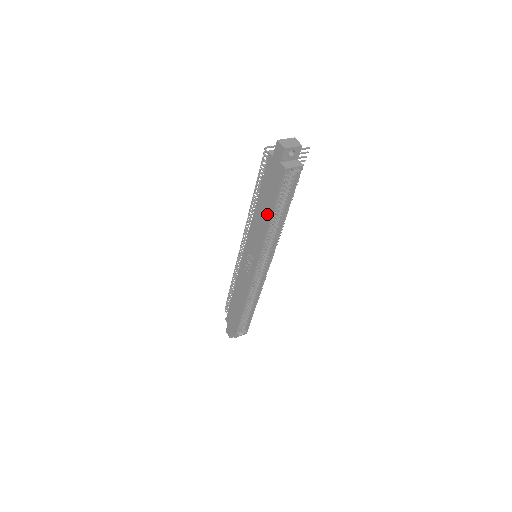
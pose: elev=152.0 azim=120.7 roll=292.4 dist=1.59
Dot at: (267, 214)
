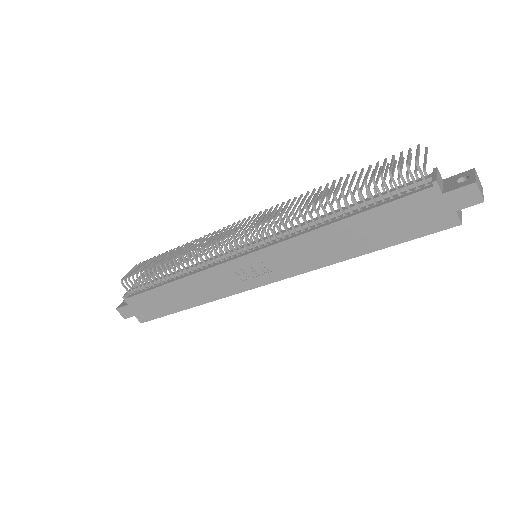
Dot at: (359, 247)
